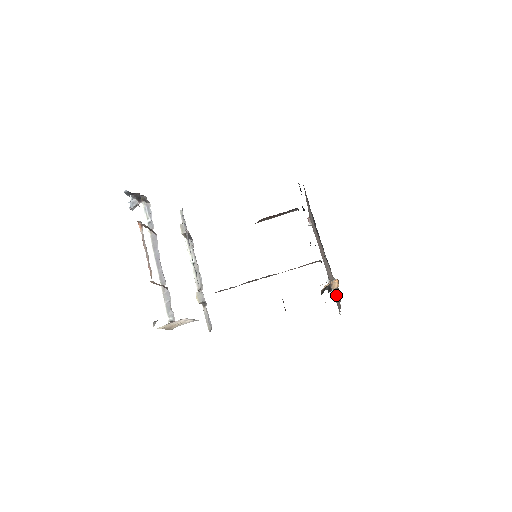
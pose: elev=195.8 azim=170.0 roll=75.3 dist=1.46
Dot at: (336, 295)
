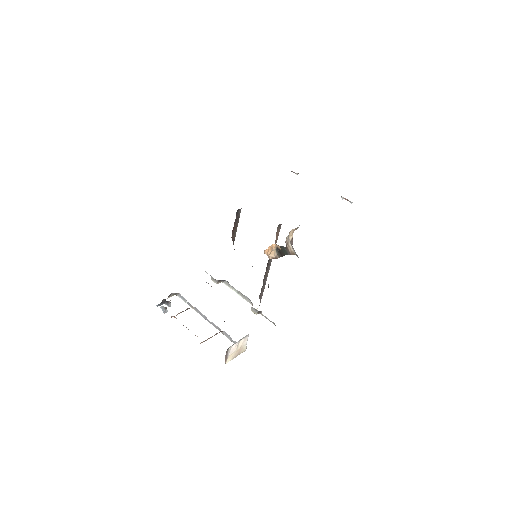
Dot at: occluded
